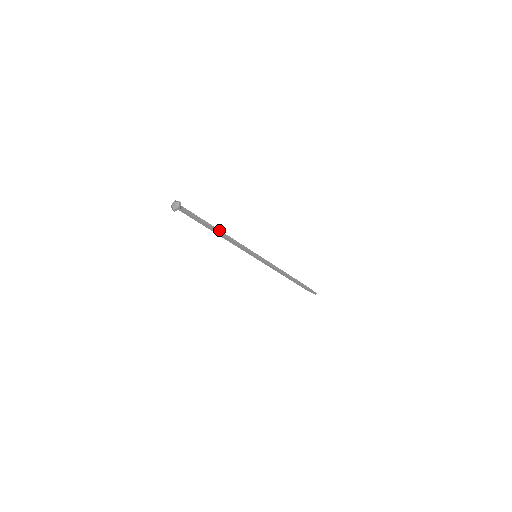
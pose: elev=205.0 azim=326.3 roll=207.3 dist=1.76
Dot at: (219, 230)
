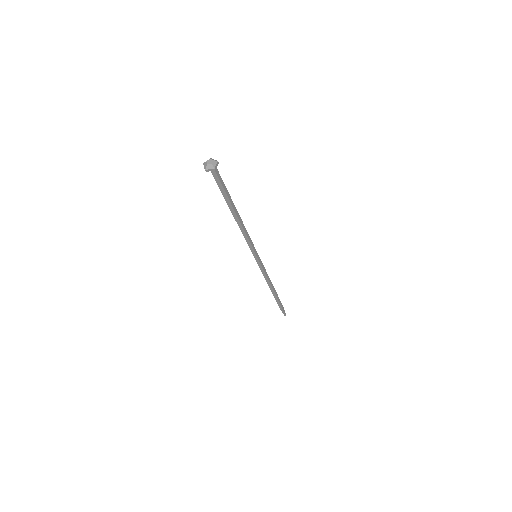
Dot at: (238, 213)
